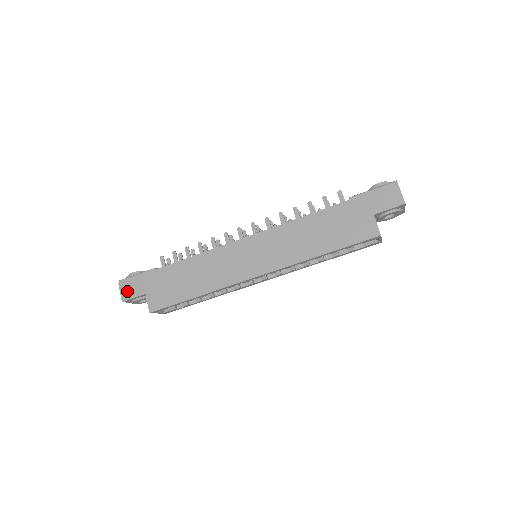
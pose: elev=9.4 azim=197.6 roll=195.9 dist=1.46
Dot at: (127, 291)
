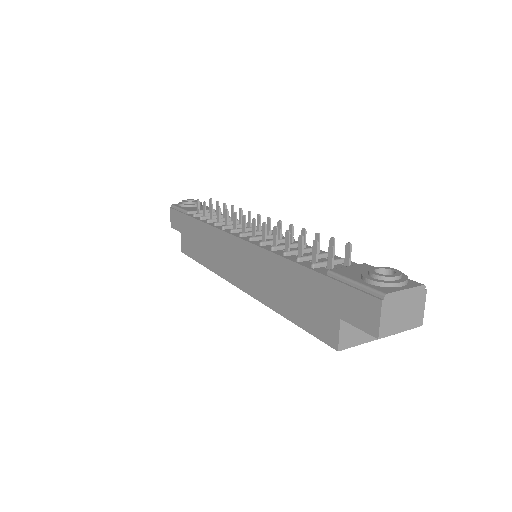
Dot at: (173, 220)
